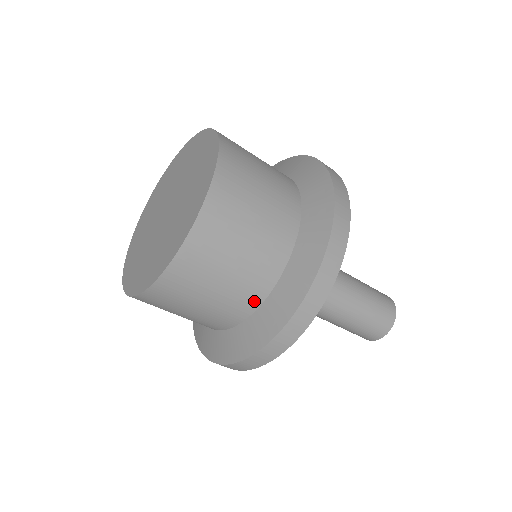
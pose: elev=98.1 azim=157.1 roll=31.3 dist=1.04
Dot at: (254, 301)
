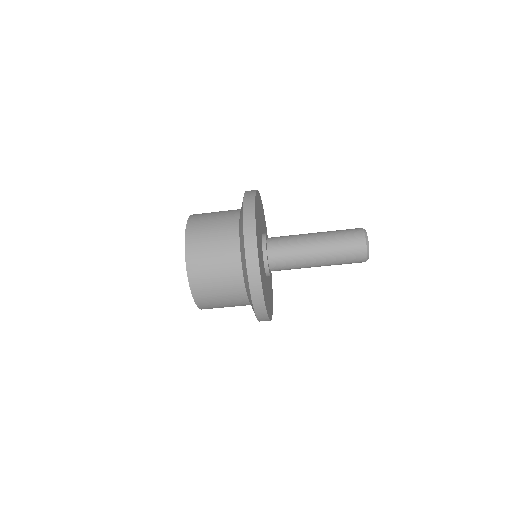
Dot at: (238, 271)
